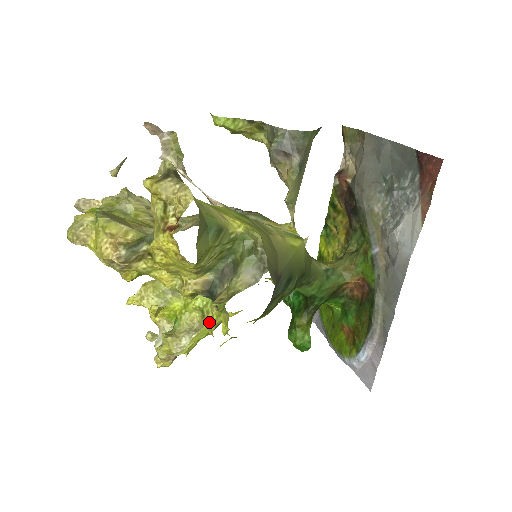
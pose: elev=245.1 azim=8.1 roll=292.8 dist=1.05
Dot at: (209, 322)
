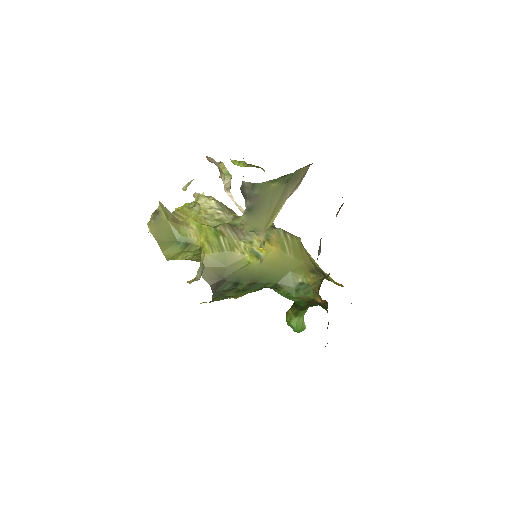
Dot at: occluded
